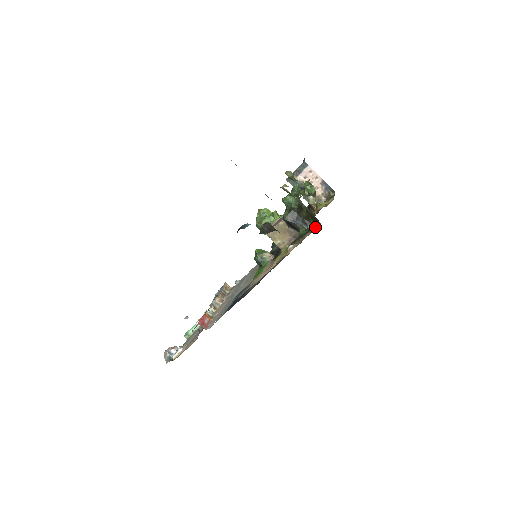
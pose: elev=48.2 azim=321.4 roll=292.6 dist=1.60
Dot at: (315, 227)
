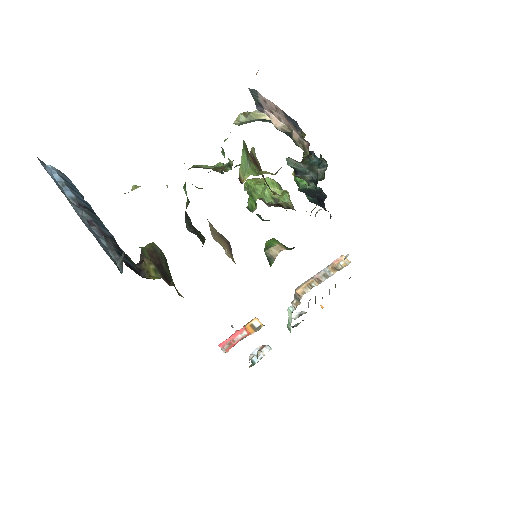
Dot at: occluded
